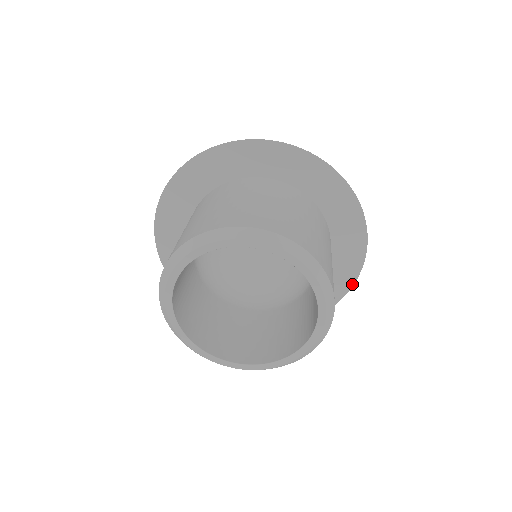
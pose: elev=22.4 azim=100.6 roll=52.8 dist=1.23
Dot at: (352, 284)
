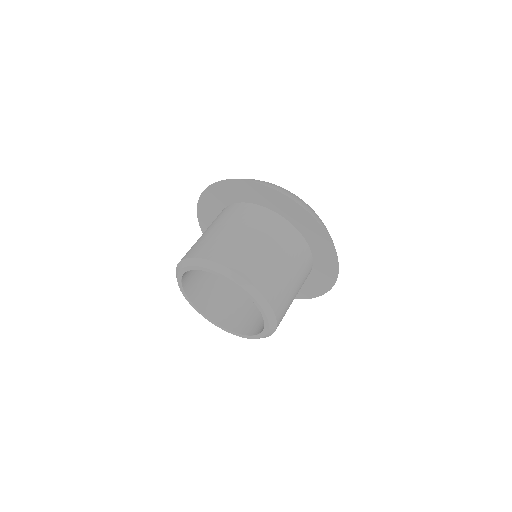
Dot at: (329, 289)
